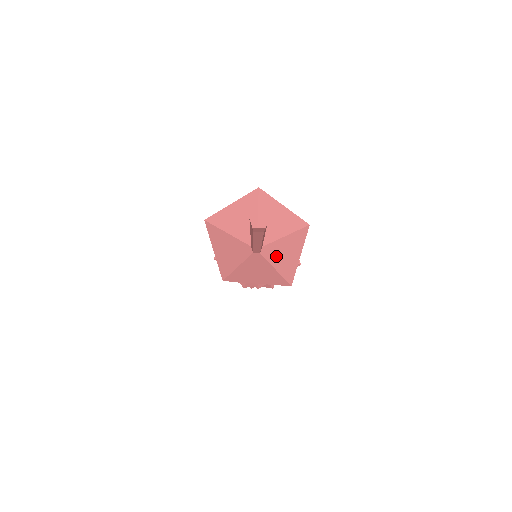
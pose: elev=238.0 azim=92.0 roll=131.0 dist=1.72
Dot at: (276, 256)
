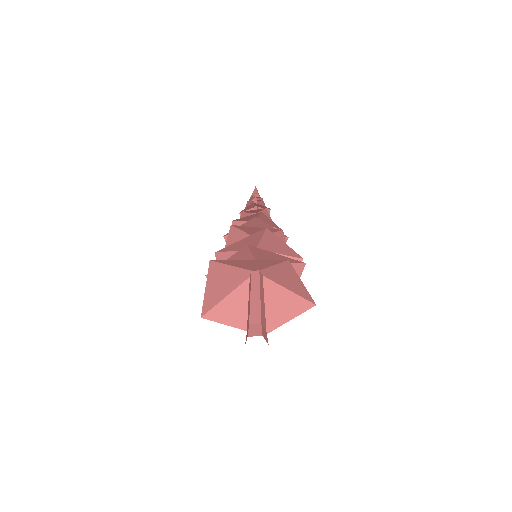
Dot at: (268, 298)
